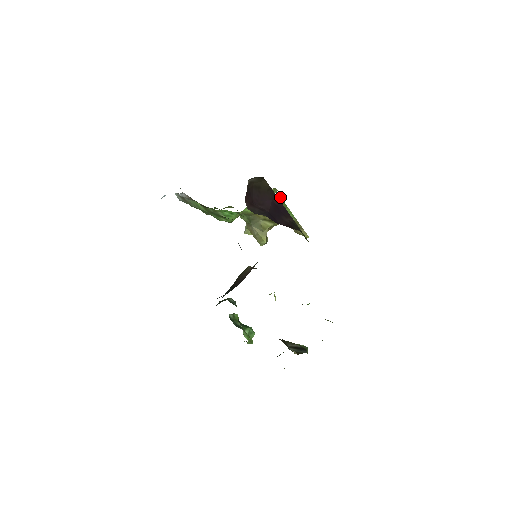
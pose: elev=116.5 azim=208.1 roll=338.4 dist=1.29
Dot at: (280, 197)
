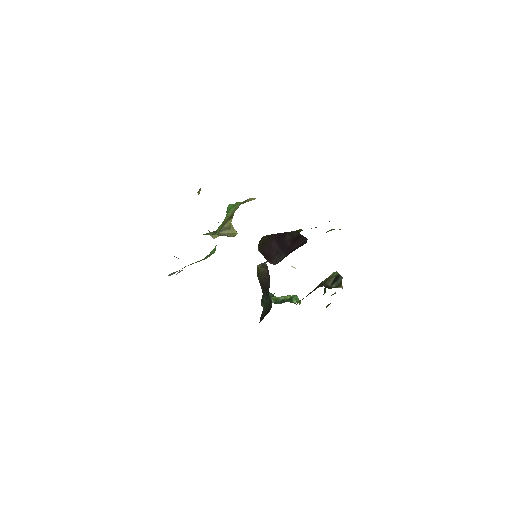
Dot at: (231, 205)
